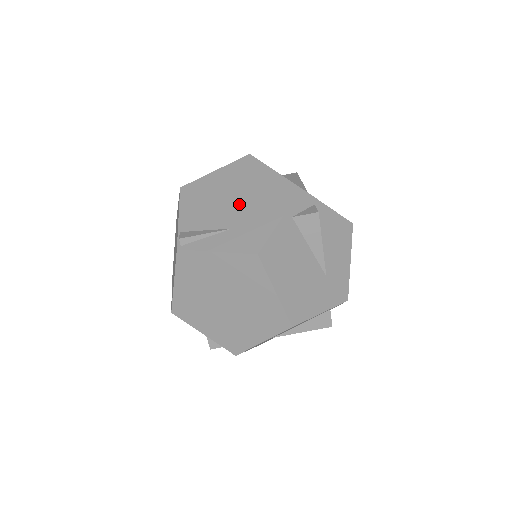
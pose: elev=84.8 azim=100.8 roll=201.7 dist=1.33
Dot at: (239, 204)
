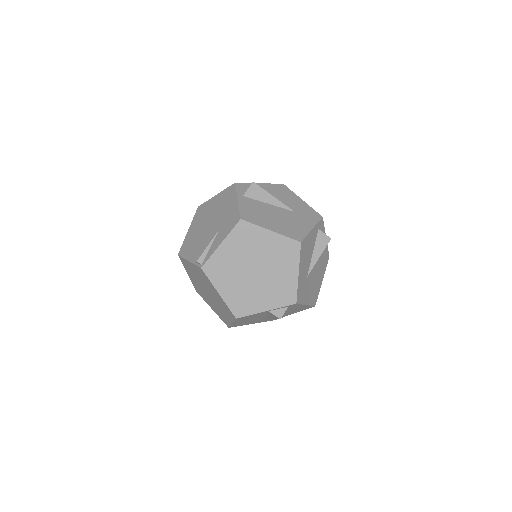
Dot at: (212, 221)
